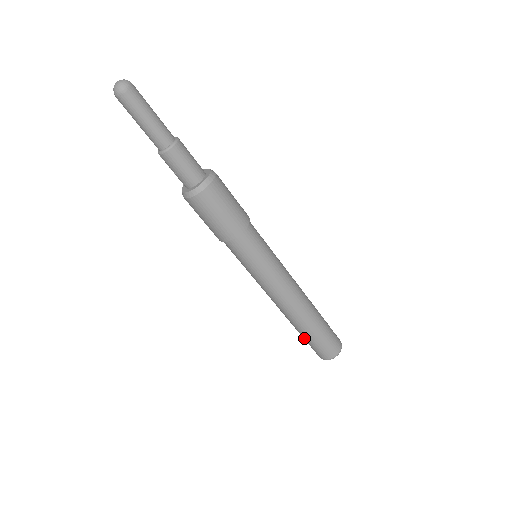
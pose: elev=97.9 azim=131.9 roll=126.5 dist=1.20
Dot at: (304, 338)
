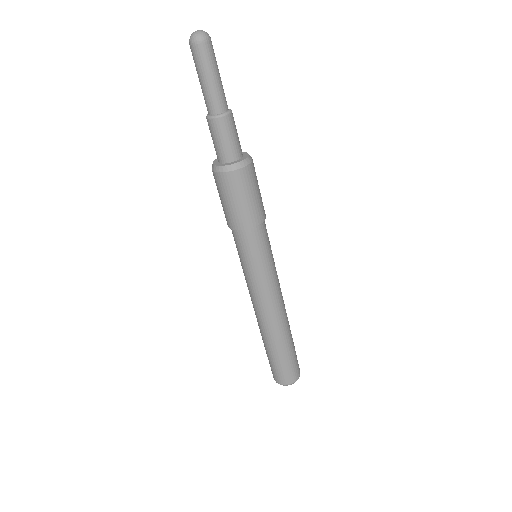
Dot at: (266, 352)
